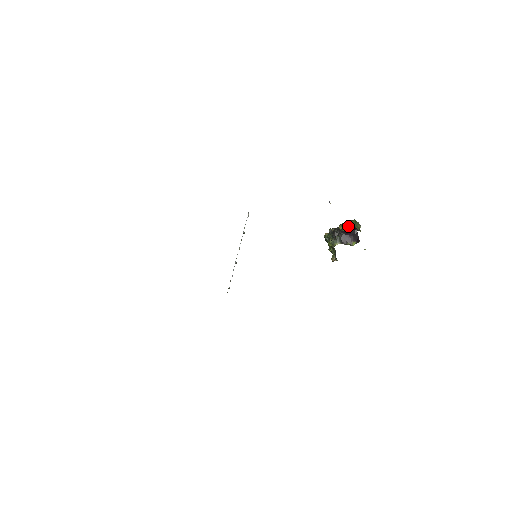
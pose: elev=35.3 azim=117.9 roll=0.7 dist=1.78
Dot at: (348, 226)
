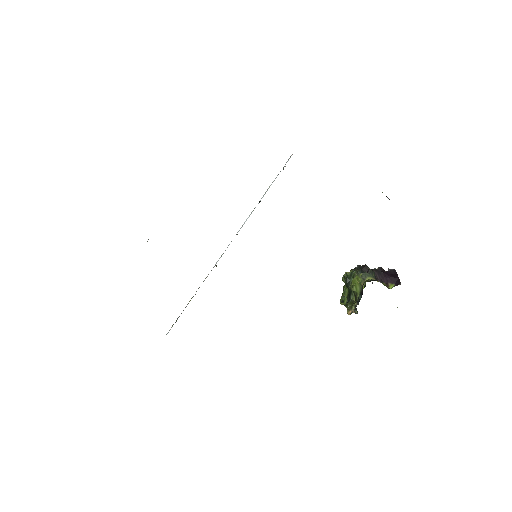
Dot at: occluded
